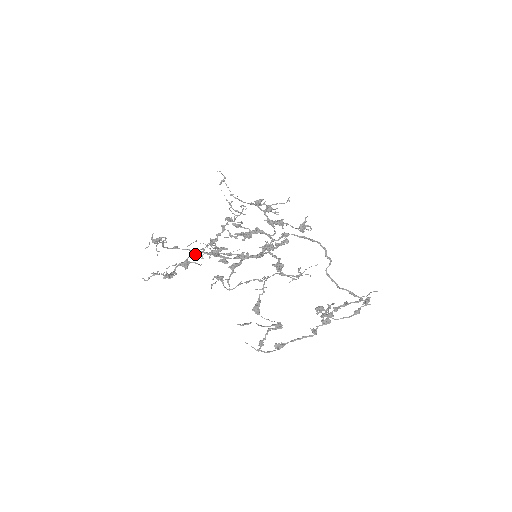
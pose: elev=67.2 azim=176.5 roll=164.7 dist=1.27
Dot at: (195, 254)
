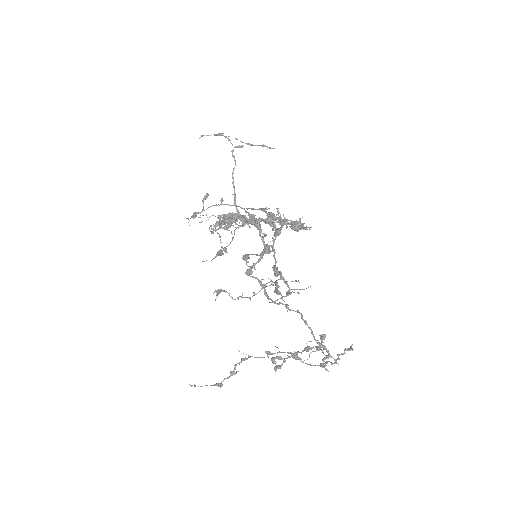
Dot at: occluded
